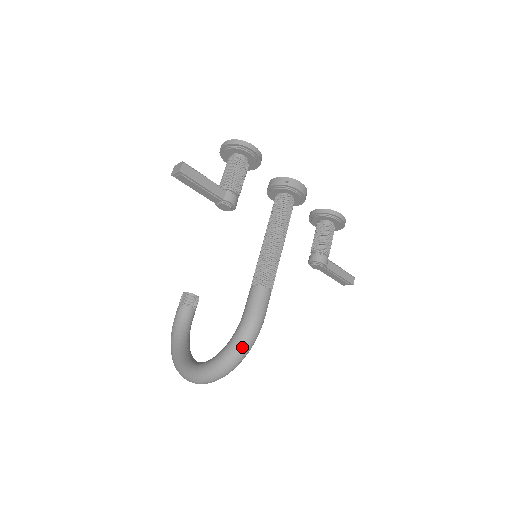
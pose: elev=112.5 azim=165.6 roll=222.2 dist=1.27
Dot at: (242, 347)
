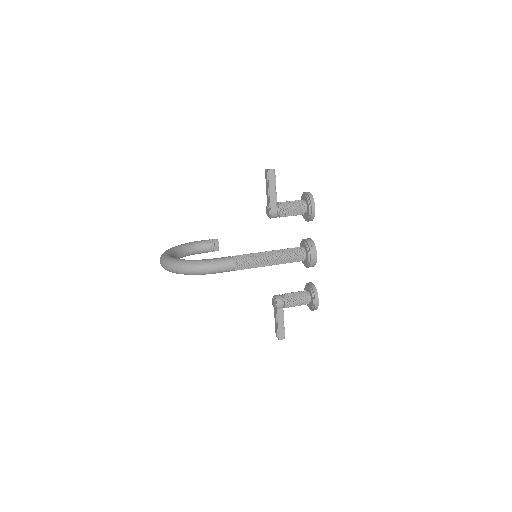
Dot at: (190, 266)
